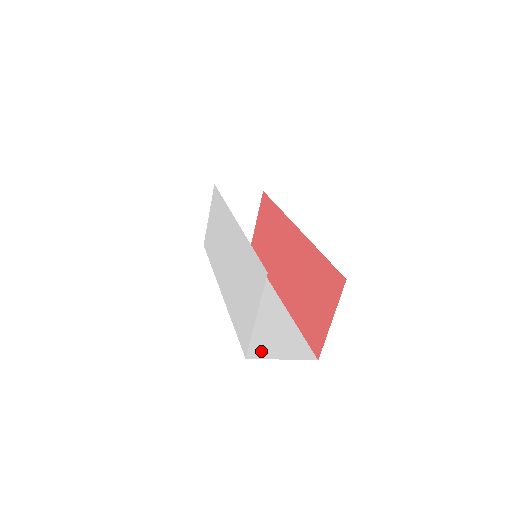
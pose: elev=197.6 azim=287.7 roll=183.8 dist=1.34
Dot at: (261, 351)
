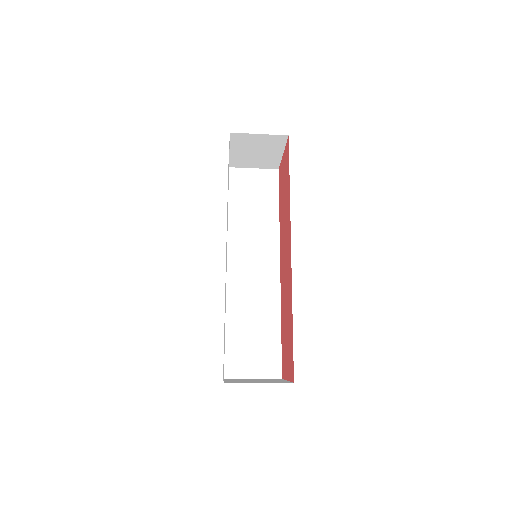
Dot at: (238, 368)
